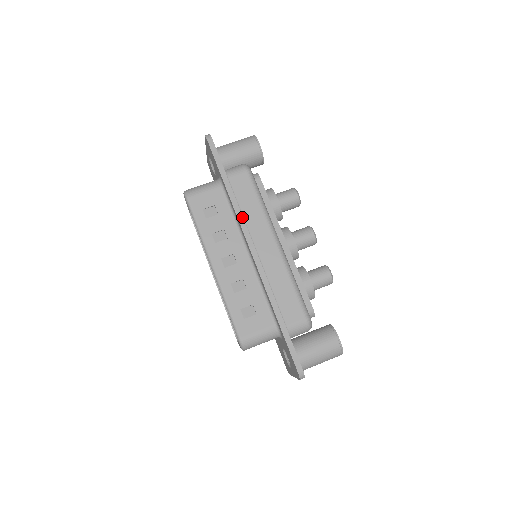
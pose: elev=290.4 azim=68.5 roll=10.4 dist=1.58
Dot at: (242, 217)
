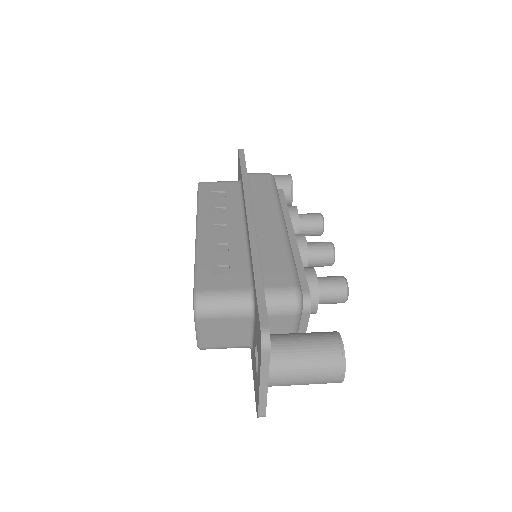
Dot at: (249, 193)
